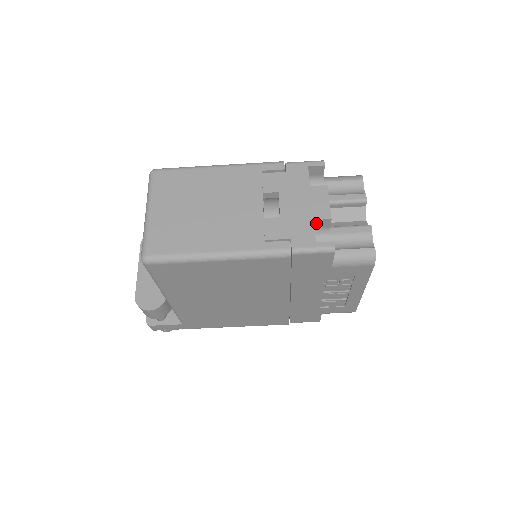
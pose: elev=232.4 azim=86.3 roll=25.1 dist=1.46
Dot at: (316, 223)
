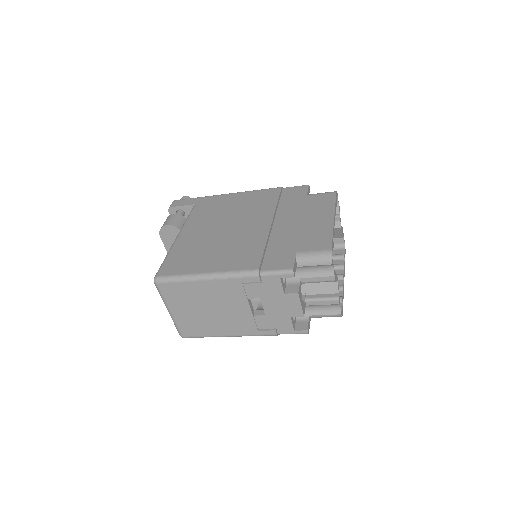
Dot at: occluded
